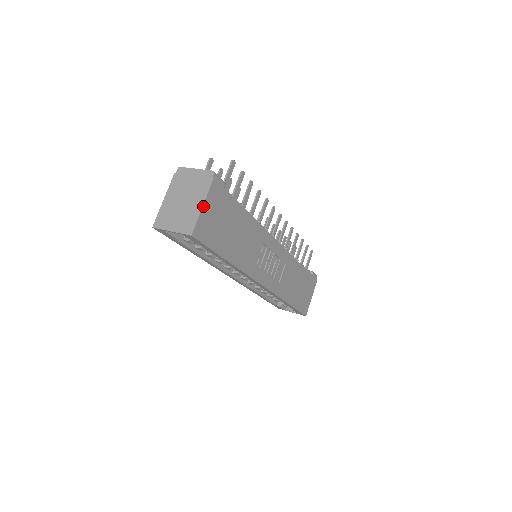
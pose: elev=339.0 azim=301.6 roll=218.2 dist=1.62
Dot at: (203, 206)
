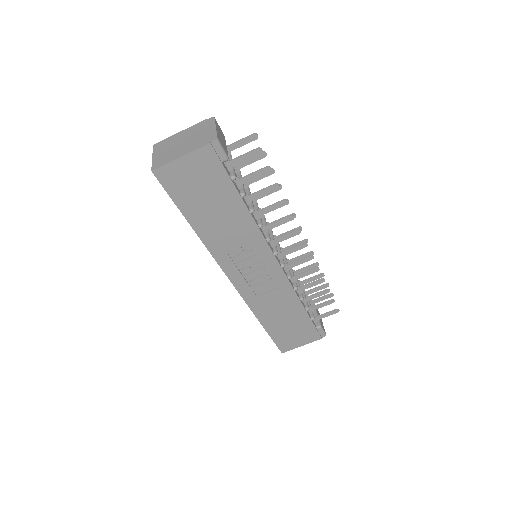
Dot at: (181, 157)
